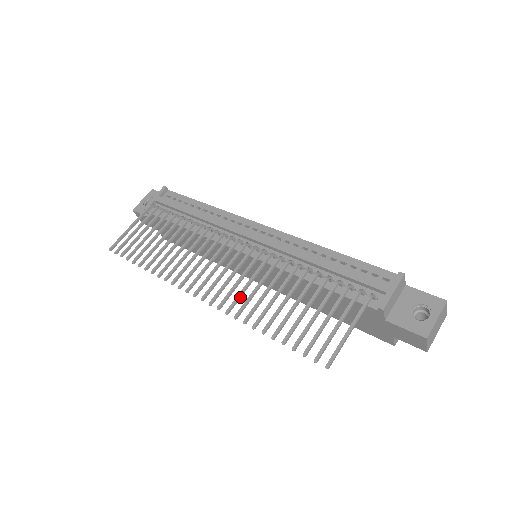
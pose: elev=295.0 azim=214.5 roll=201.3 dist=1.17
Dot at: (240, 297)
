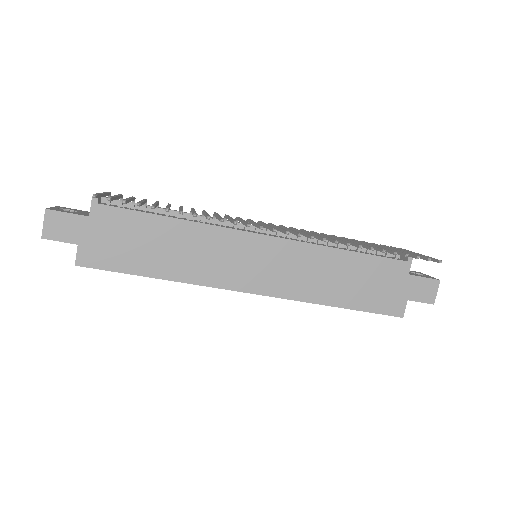
Dot at: (318, 237)
